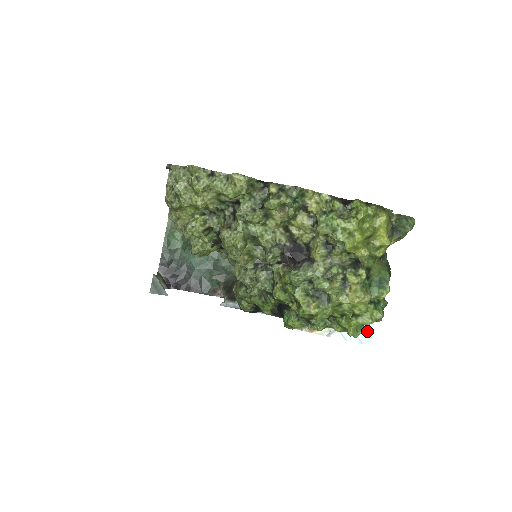
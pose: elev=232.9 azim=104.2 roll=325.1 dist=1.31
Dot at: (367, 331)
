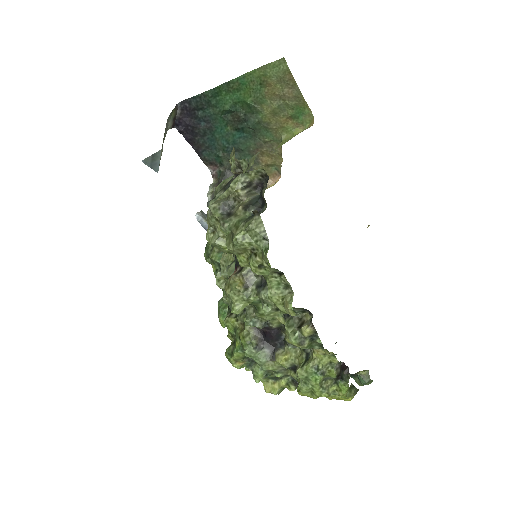
Dot at: occluded
